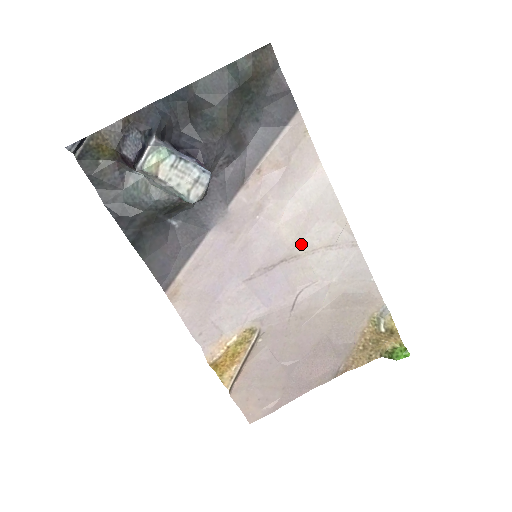
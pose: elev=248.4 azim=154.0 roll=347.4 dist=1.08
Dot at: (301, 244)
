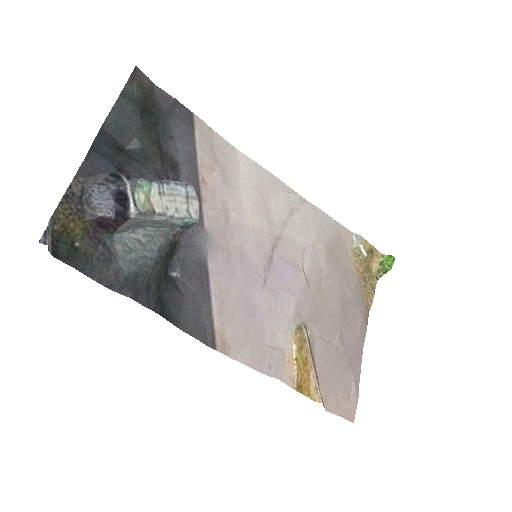
Dot at: (274, 225)
